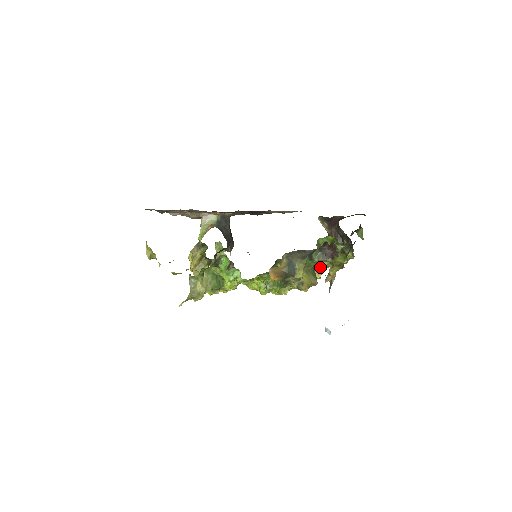
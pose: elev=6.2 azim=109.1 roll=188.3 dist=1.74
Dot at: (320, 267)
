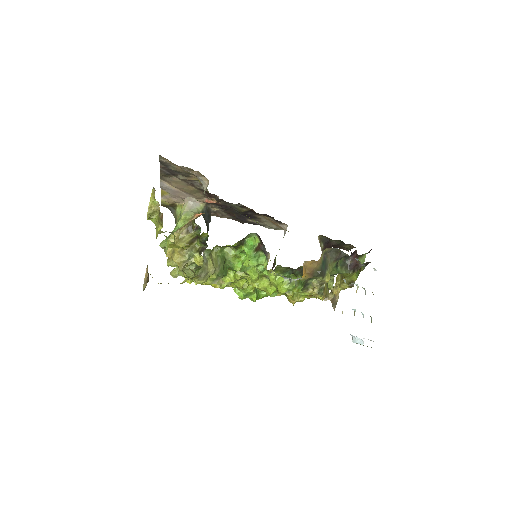
Dot at: occluded
